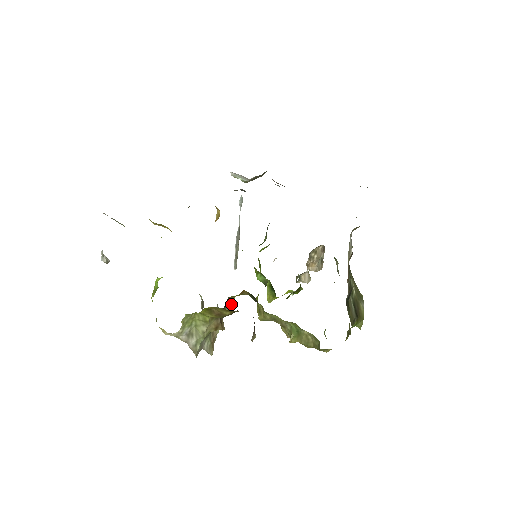
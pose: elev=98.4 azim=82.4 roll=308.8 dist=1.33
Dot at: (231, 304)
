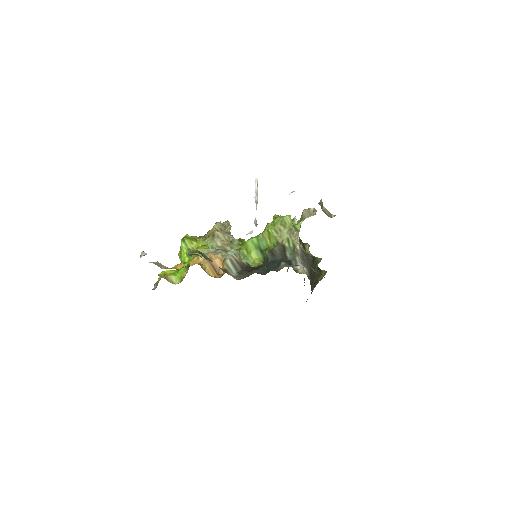
Dot at: occluded
